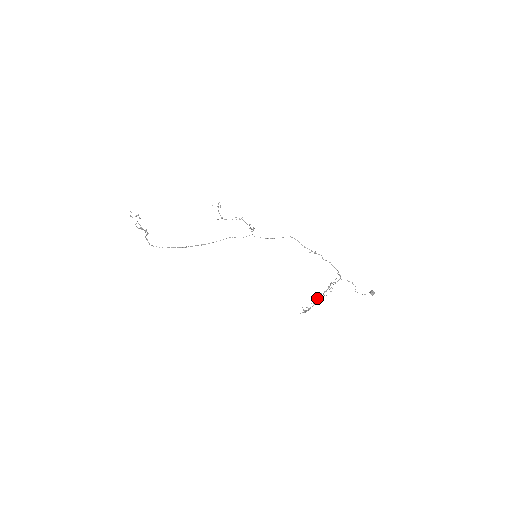
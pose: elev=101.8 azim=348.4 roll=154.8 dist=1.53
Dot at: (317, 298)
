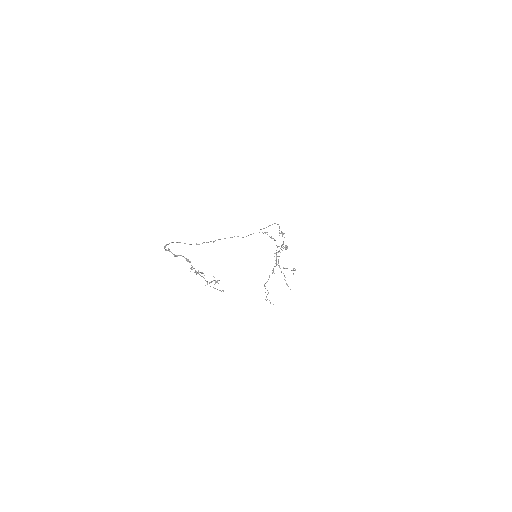
Dot at: occluded
